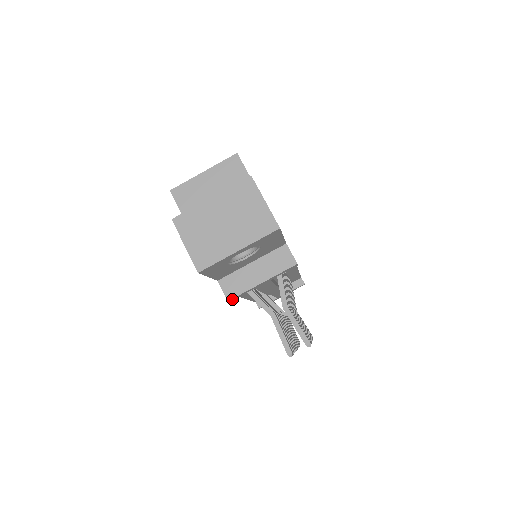
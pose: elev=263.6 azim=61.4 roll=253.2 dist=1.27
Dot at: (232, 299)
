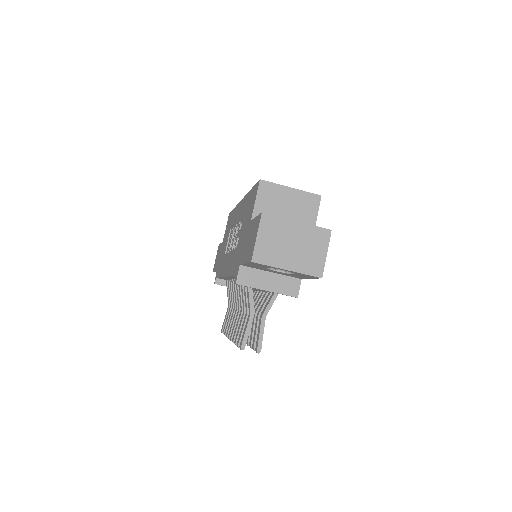
Dot at: (239, 284)
